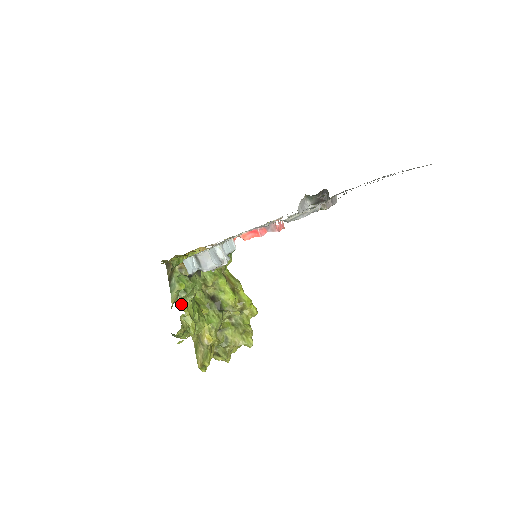
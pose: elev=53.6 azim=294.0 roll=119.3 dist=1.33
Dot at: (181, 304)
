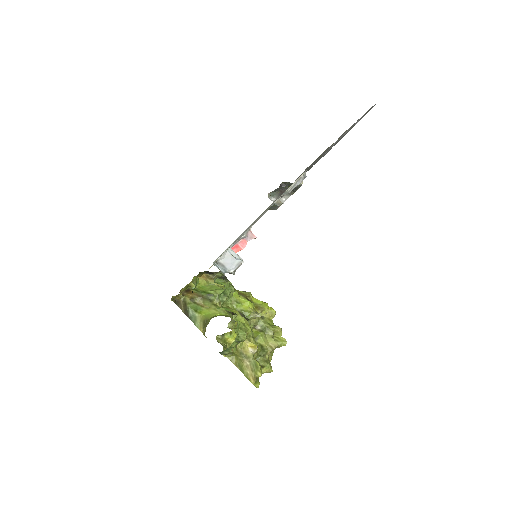
Dot at: (226, 308)
